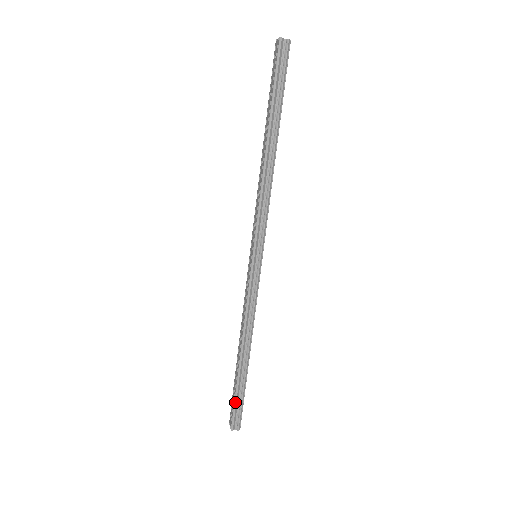
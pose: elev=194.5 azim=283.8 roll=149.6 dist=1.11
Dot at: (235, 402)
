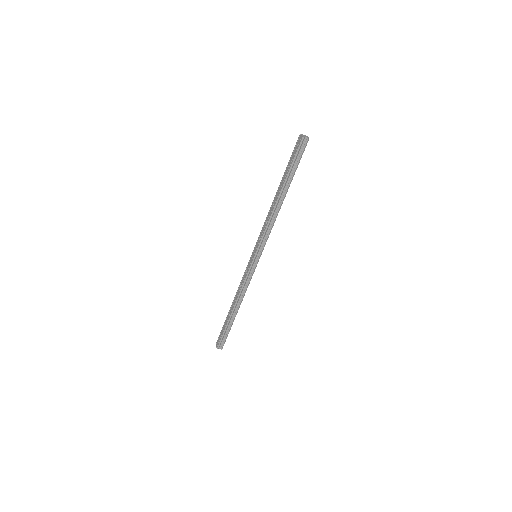
Dot at: (223, 334)
